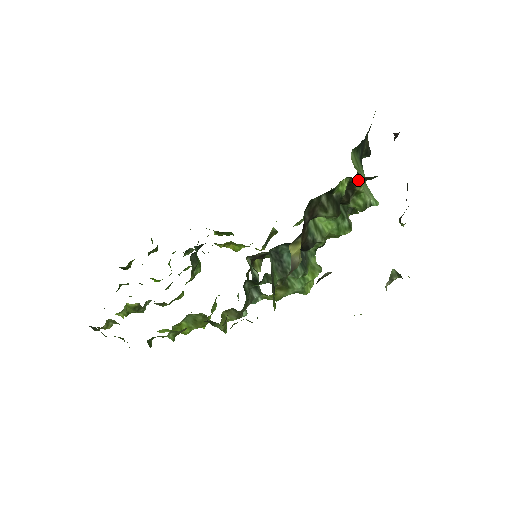
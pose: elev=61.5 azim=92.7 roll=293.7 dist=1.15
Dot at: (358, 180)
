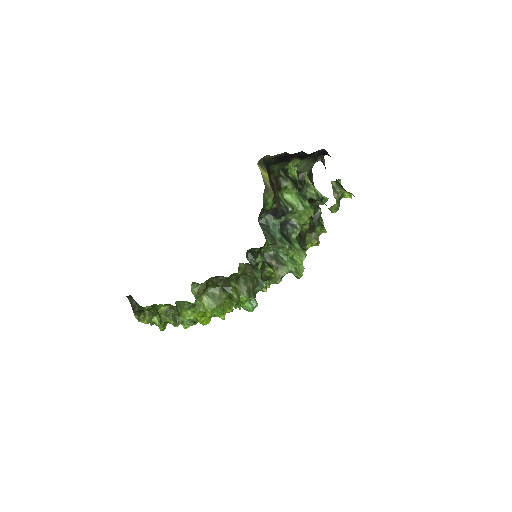
Dot at: (303, 170)
